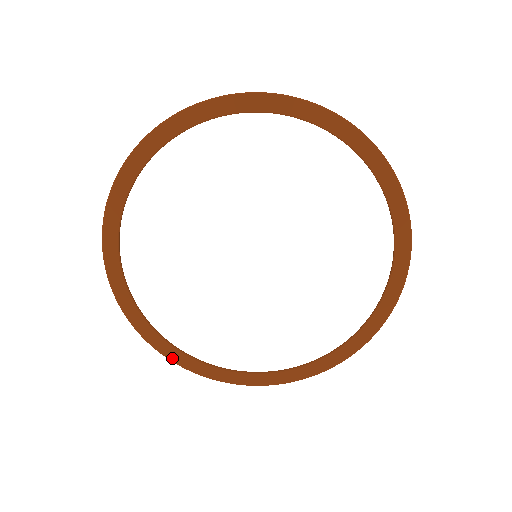
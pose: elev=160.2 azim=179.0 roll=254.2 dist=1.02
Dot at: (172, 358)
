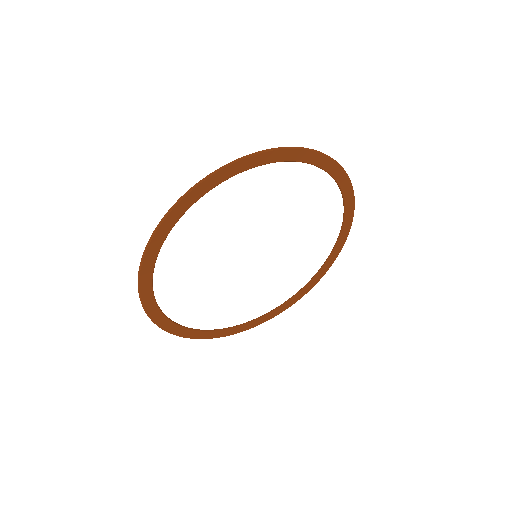
Dot at: (158, 323)
